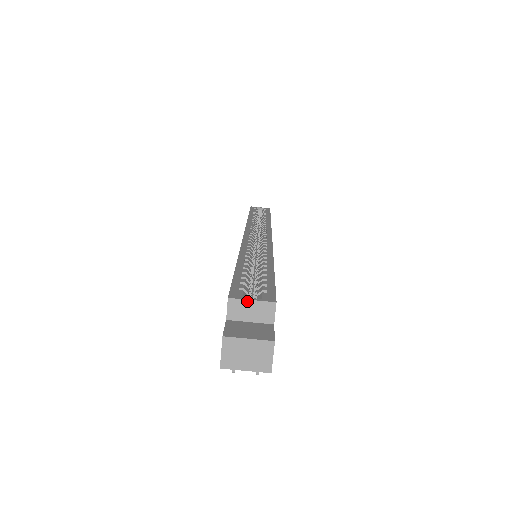
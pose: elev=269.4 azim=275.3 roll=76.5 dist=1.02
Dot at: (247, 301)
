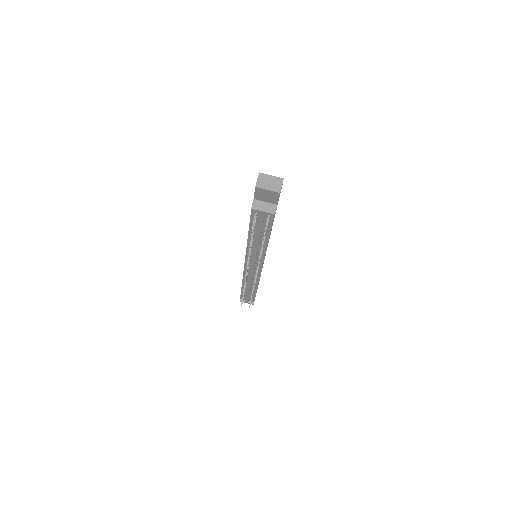
Dot at: occluded
